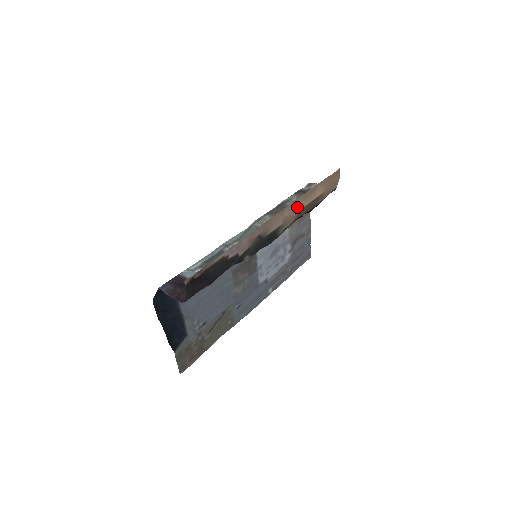
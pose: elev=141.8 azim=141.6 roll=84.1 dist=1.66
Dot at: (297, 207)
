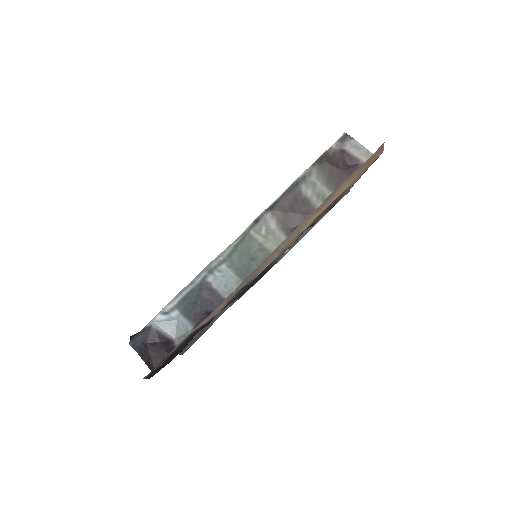
Dot at: (302, 227)
